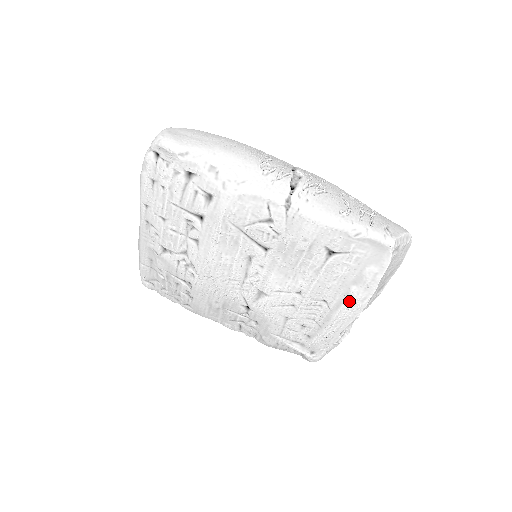
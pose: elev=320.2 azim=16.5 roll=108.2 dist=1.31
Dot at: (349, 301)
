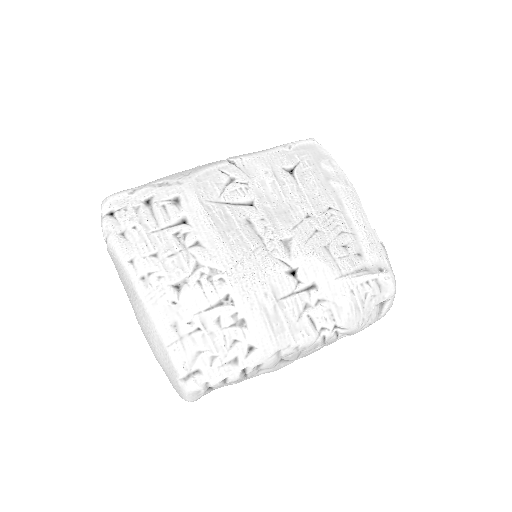
Dot at: (341, 191)
